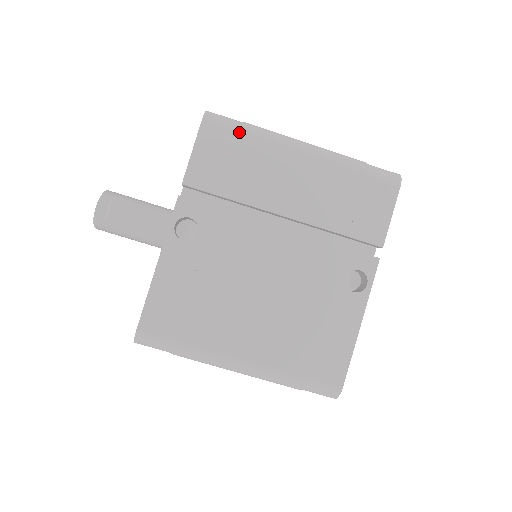
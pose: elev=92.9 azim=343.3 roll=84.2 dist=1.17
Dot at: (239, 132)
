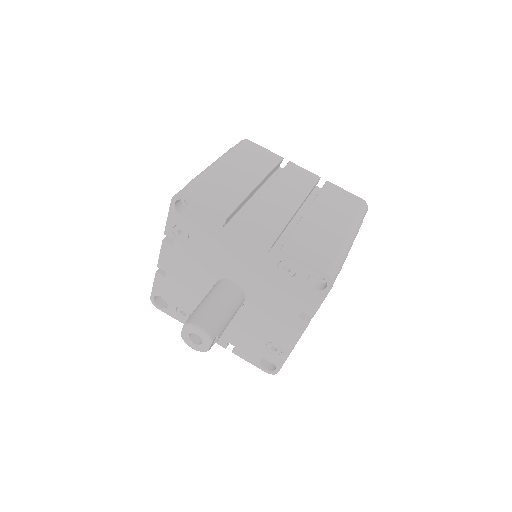
Dot at: occluded
